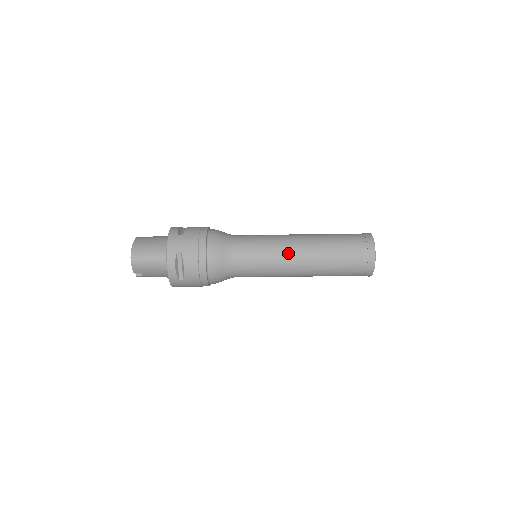
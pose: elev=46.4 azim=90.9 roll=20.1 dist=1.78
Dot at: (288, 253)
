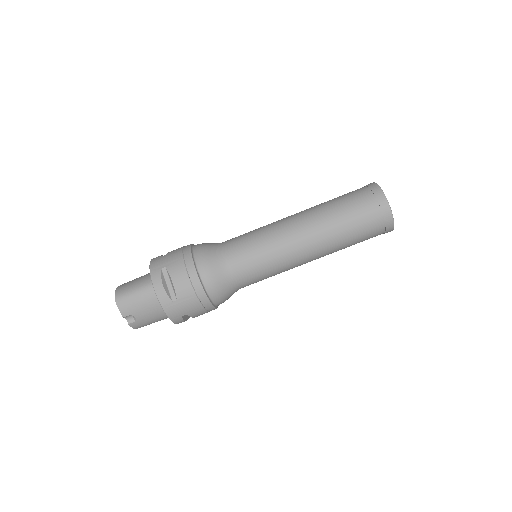
Dot at: (285, 229)
